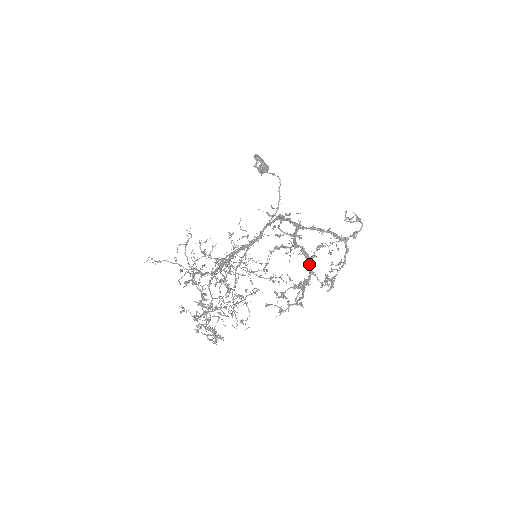
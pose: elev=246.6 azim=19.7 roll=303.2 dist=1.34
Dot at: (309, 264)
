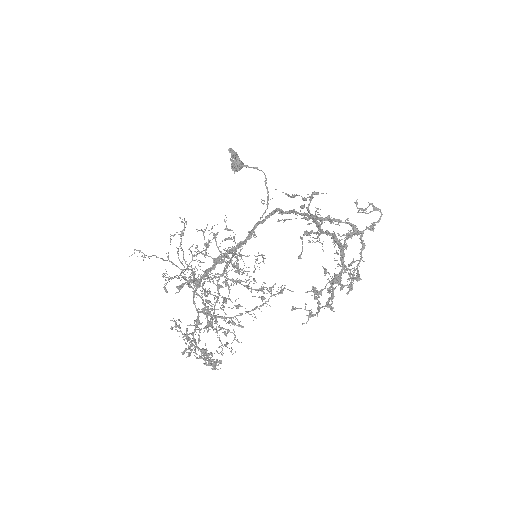
Dot at: (343, 254)
